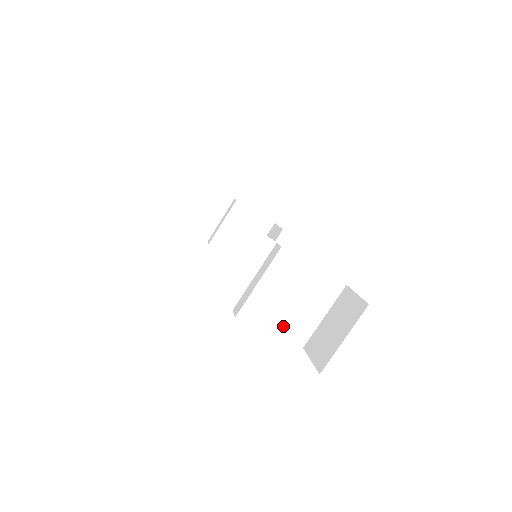
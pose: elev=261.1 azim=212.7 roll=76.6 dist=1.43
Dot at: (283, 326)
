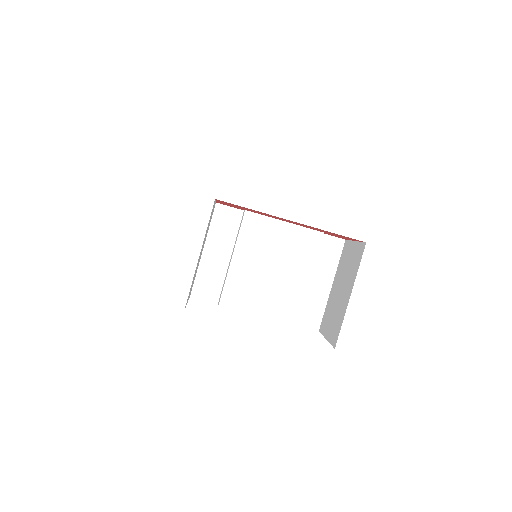
Dot at: (279, 305)
